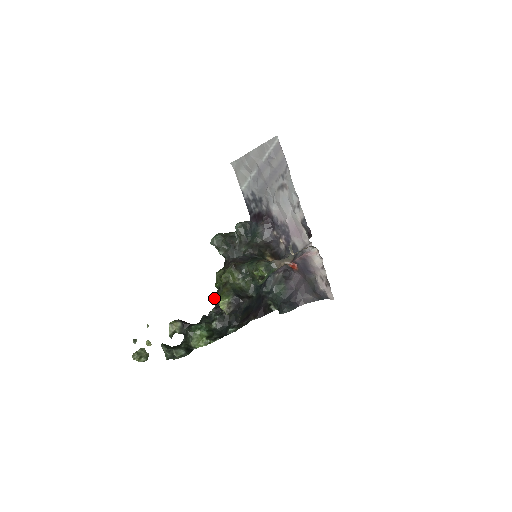
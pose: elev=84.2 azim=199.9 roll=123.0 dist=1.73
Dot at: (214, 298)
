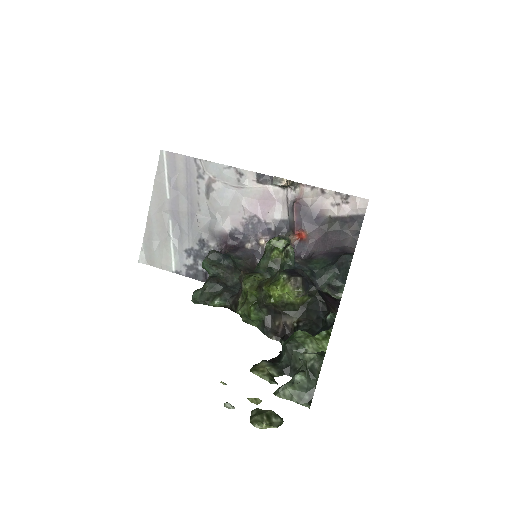
Dot at: (267, 335)
